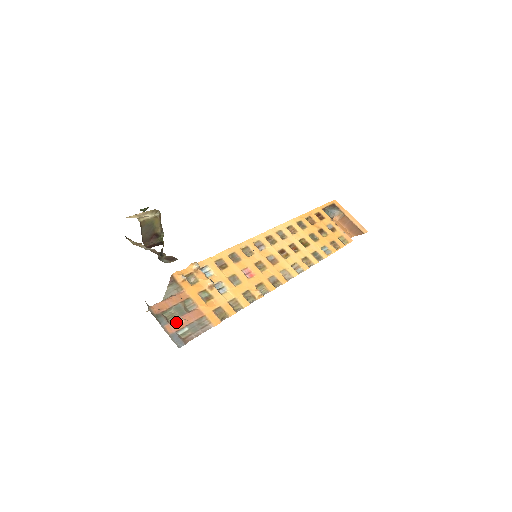
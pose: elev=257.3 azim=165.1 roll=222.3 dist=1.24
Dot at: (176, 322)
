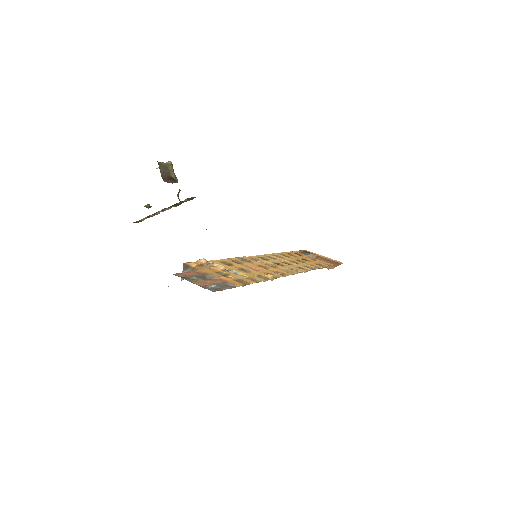
Dot at: (202, 281)
